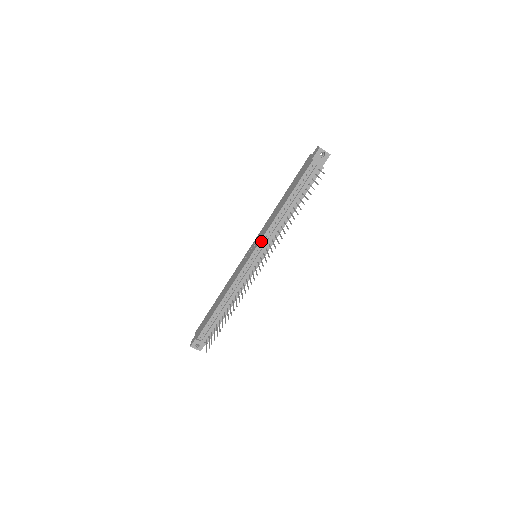
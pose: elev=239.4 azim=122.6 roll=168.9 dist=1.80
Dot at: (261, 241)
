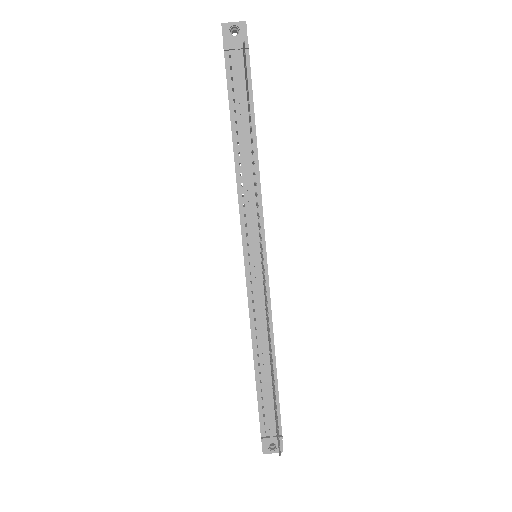
Dot at: (242, 227)
